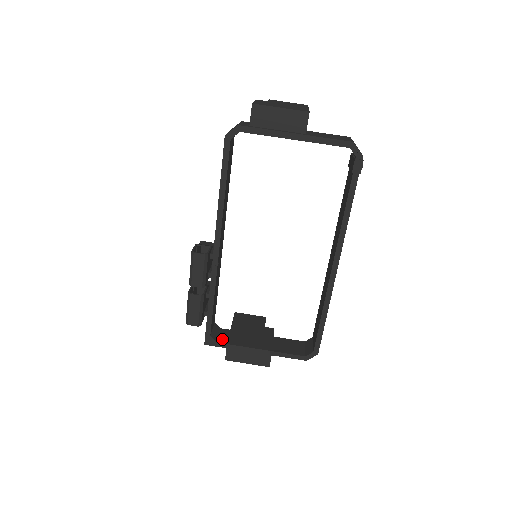
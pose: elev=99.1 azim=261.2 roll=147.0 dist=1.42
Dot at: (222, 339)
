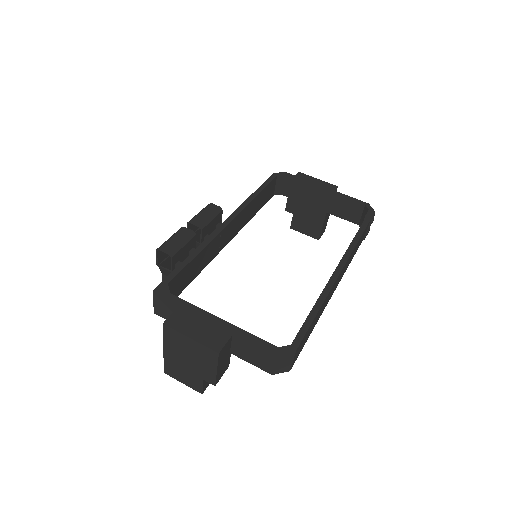
Dot at: occluded
